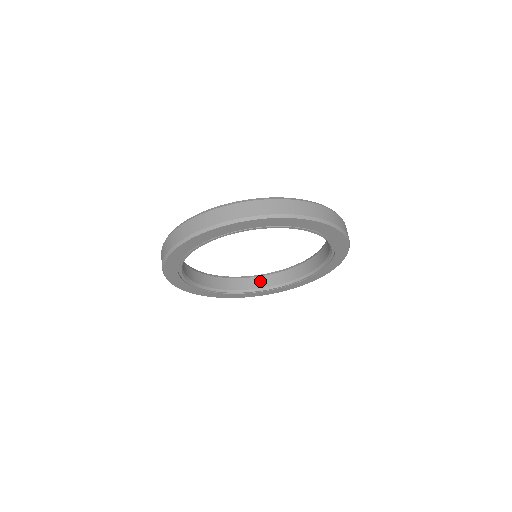
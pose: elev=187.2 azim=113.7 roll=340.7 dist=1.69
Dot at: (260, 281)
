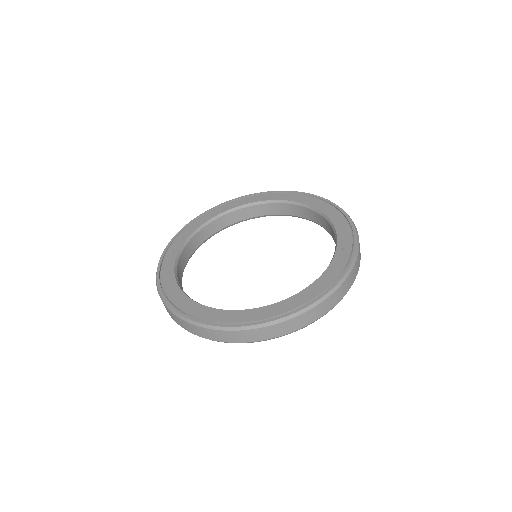
Dot at: (310, 214)
